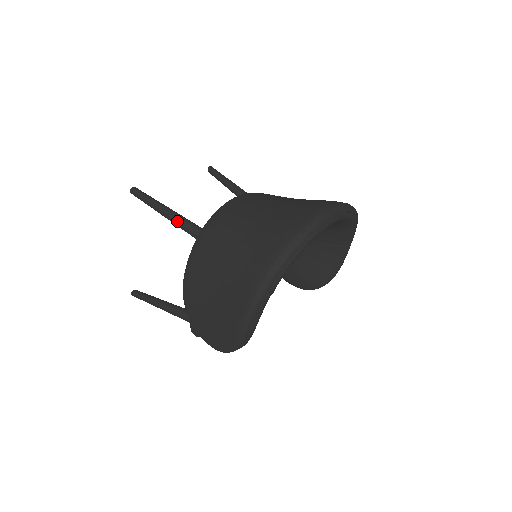
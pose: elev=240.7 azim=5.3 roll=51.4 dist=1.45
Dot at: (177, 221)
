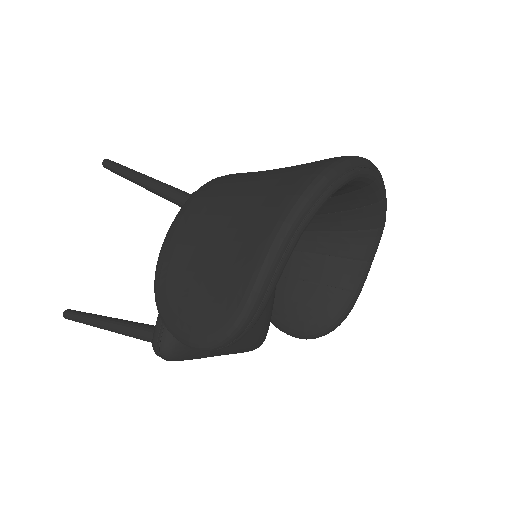
Dot at: (162, 187)
